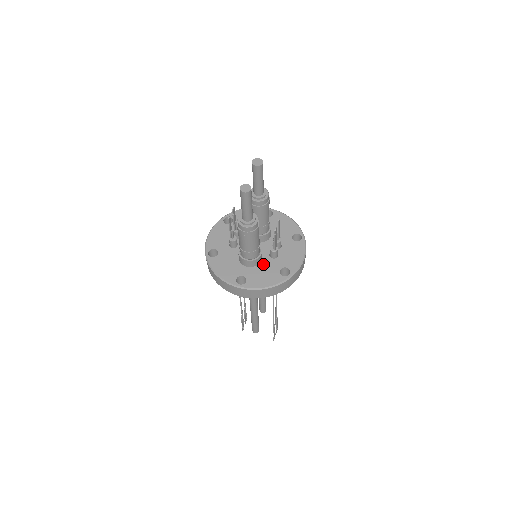
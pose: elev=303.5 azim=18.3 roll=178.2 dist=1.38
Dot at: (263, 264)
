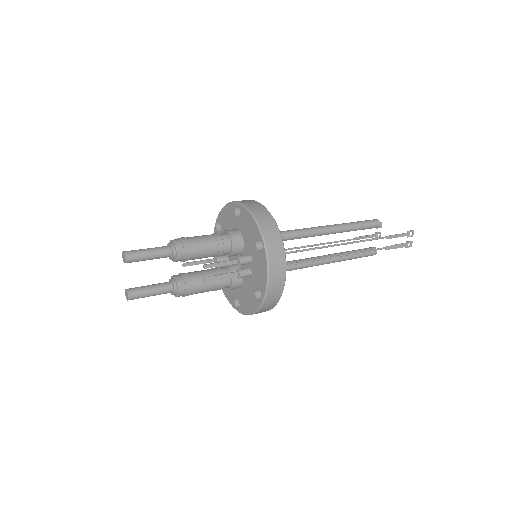
Dot at: (245, 284)
